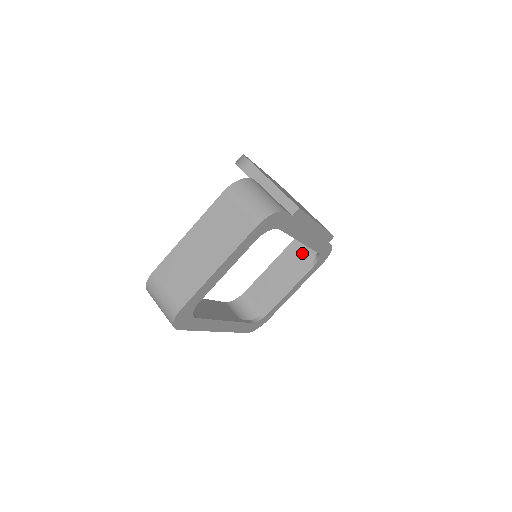
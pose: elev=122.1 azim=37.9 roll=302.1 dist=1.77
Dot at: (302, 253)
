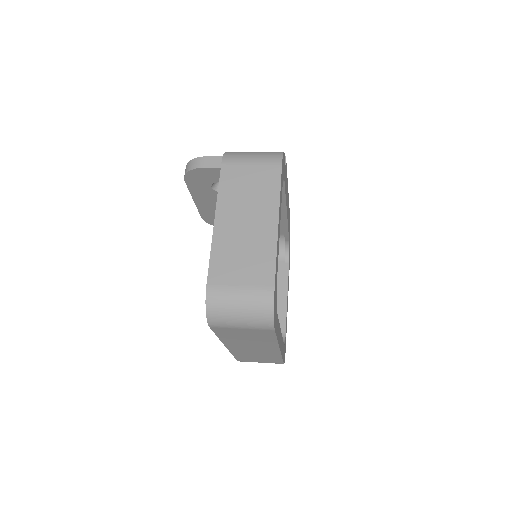
Dot at: occluded
